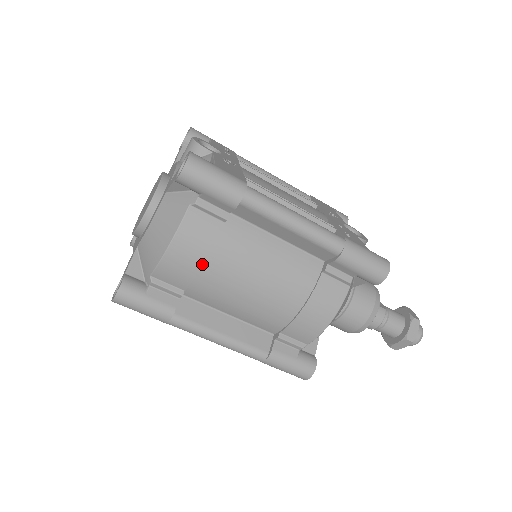
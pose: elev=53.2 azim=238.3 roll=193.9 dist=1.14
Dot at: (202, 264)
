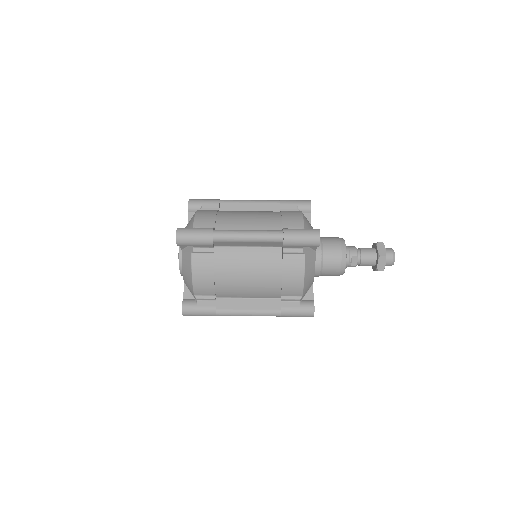
Dot at: (216, 214)
